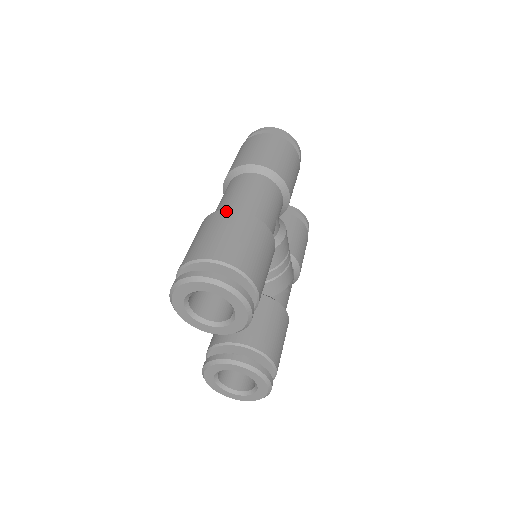
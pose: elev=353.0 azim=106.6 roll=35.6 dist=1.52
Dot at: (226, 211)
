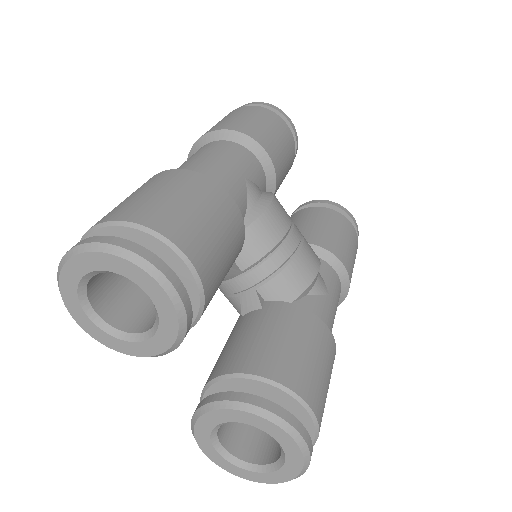
Dot at: occluded
